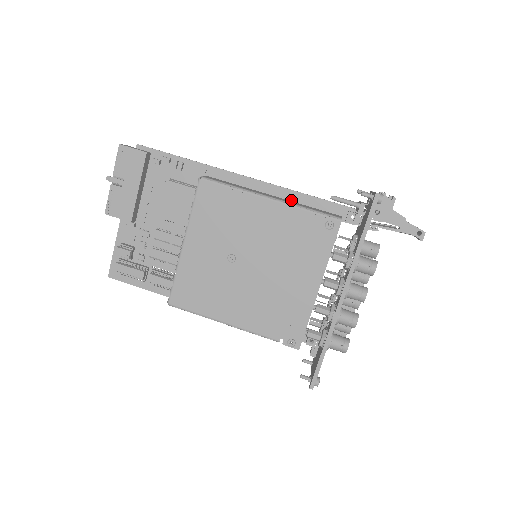
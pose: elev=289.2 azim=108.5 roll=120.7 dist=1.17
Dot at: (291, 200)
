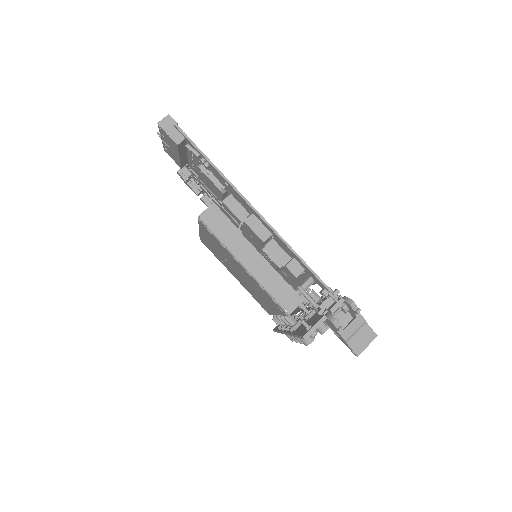
Dot at: (286, 248)
